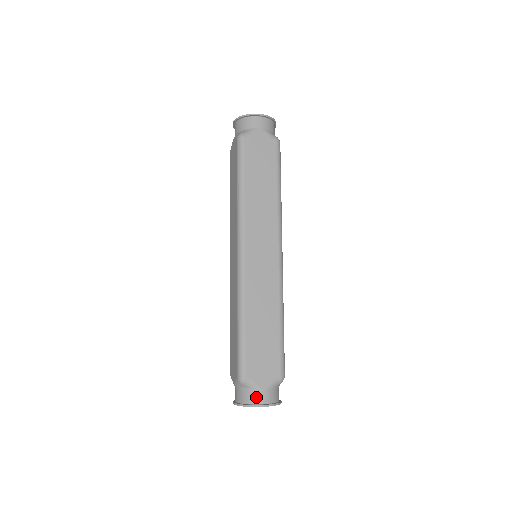
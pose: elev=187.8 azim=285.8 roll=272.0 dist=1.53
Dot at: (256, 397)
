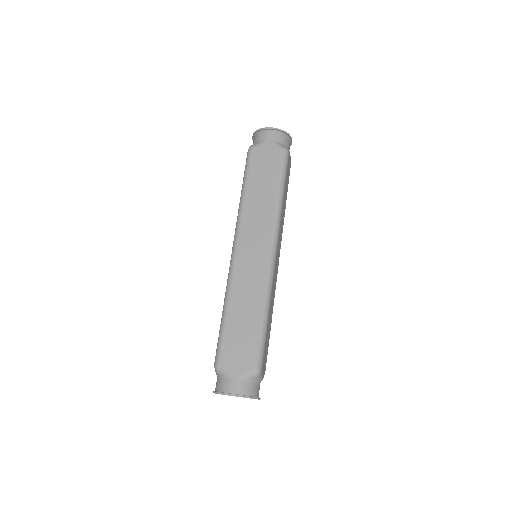
Dot at: (227, 386)
